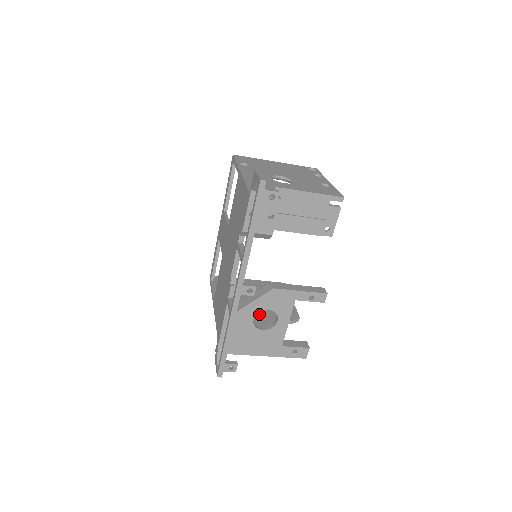
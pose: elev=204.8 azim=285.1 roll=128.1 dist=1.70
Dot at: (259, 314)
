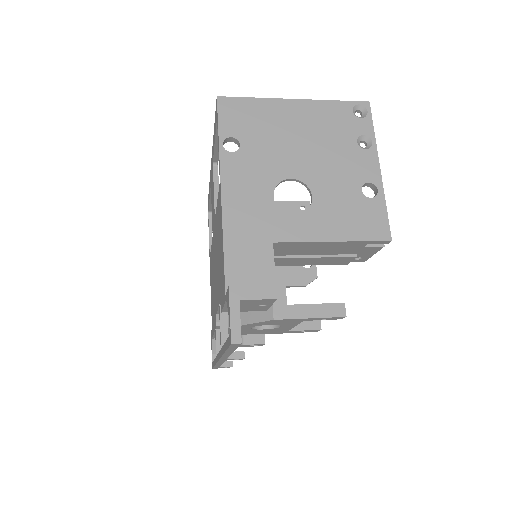
Dot at: occluded
